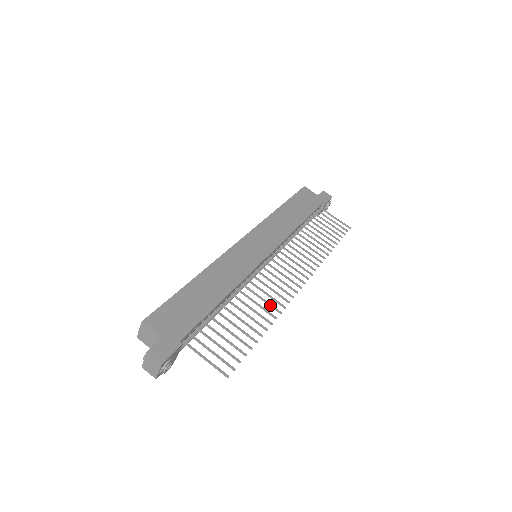
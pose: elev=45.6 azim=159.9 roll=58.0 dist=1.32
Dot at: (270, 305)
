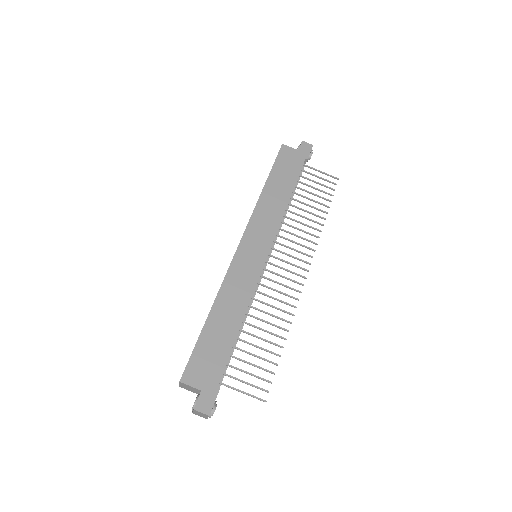
Dot at: (282, 311)
